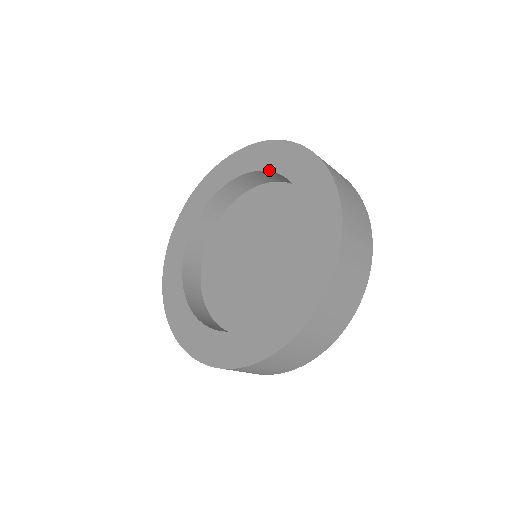
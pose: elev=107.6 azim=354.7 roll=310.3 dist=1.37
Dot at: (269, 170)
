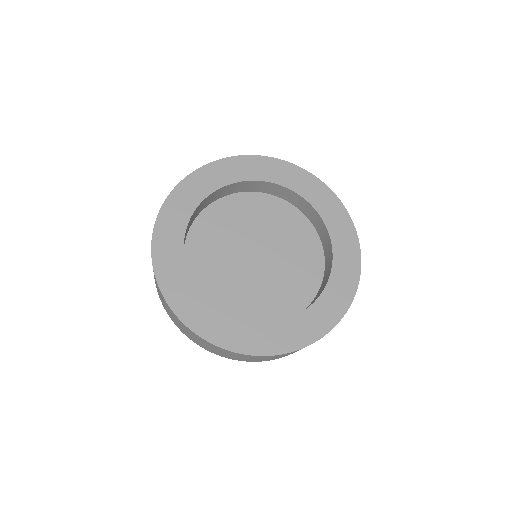
Dot at: (321, 215)
